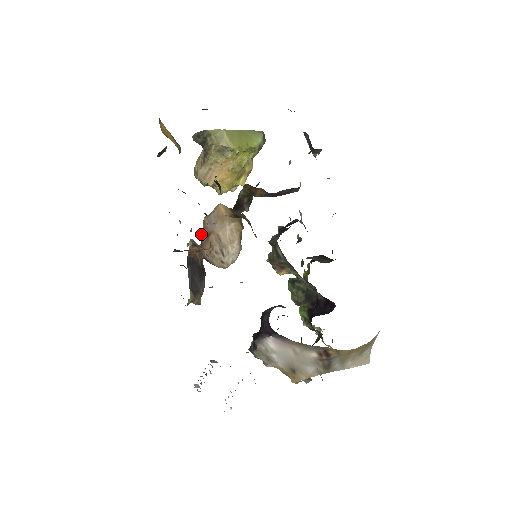
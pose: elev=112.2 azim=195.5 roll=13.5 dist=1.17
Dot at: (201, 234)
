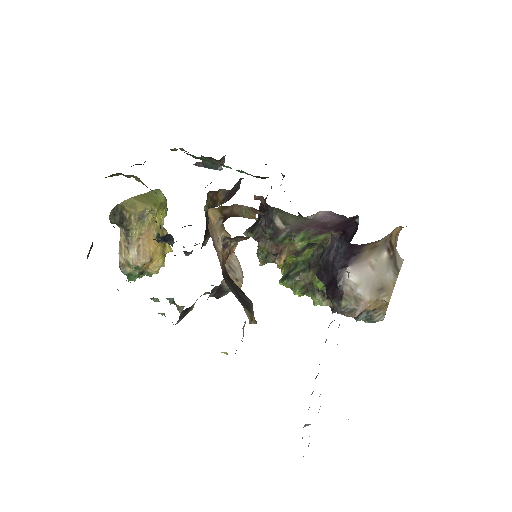
Dot at: occluded
